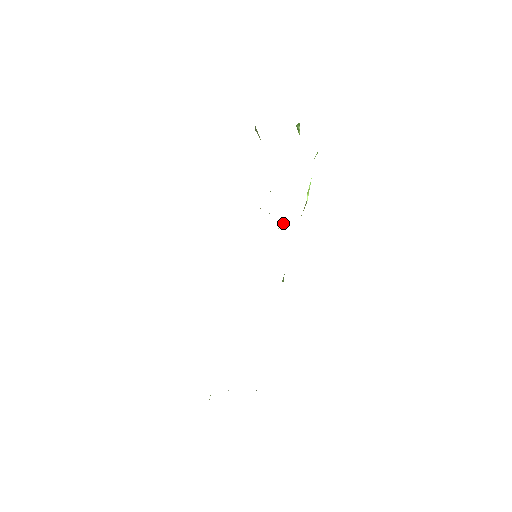
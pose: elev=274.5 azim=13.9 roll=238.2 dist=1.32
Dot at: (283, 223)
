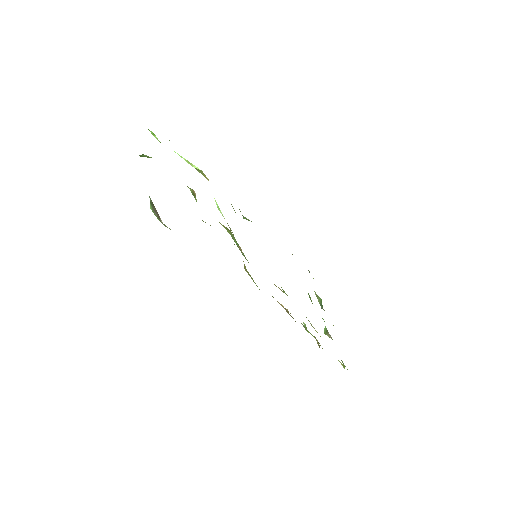
Dot at: (218, 209)
